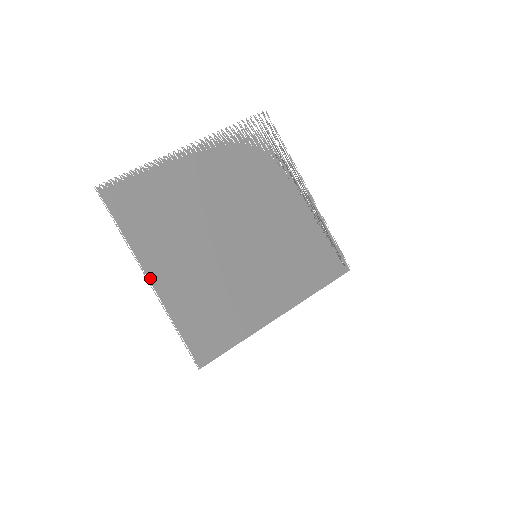
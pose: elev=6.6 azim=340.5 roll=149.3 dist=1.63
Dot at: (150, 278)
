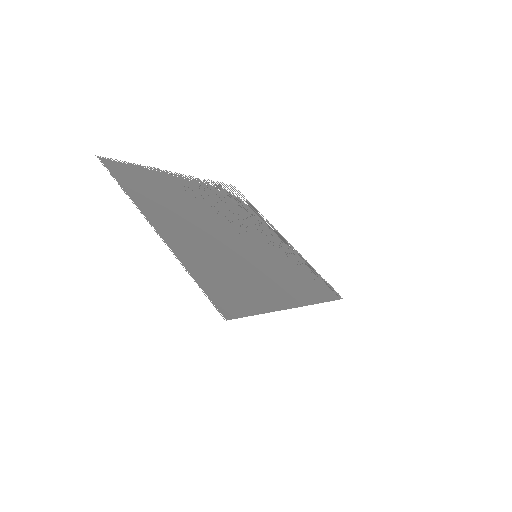
Dot at: (155, 228)
